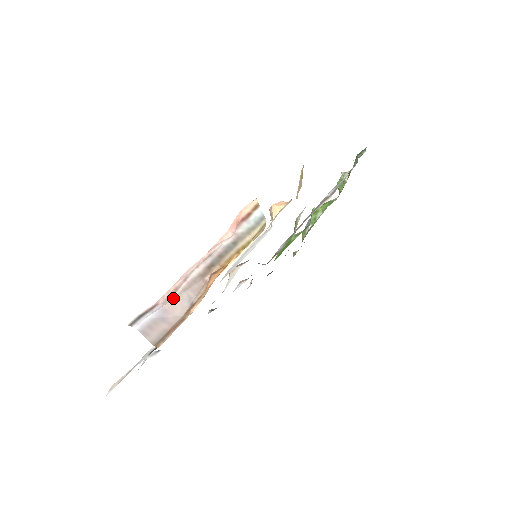
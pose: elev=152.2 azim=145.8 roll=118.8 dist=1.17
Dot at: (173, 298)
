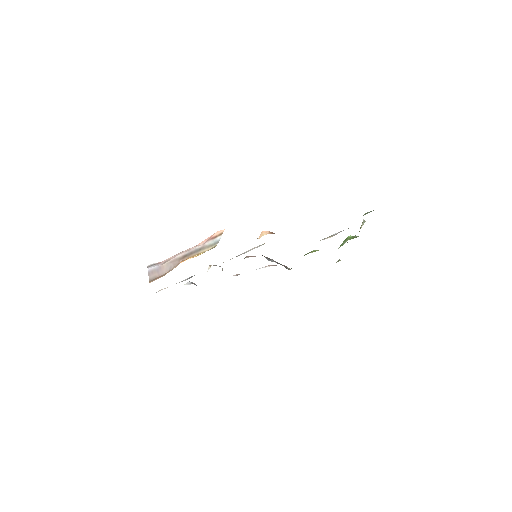
Dot at: (165, 263)
